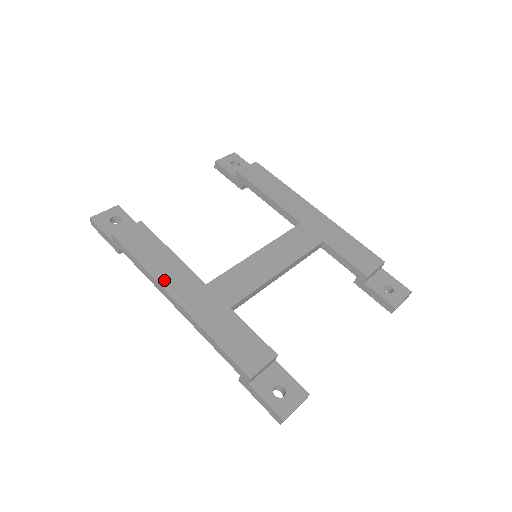
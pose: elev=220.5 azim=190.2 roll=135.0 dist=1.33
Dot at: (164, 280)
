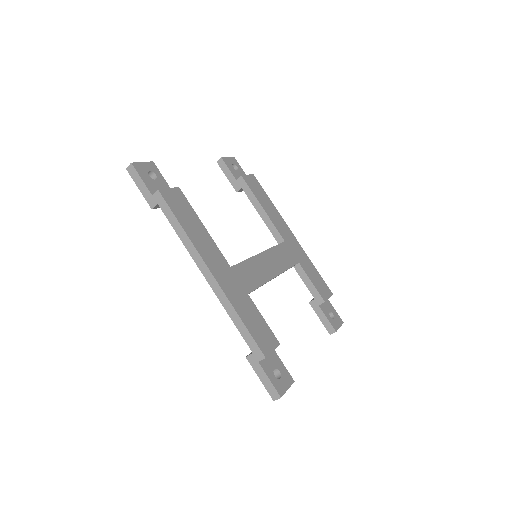
Dot at: (202, 251)
